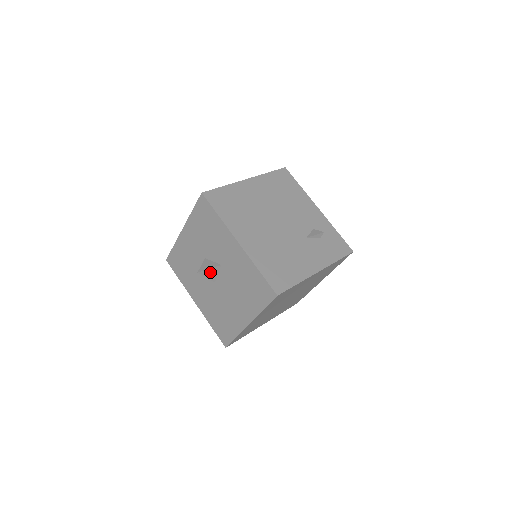
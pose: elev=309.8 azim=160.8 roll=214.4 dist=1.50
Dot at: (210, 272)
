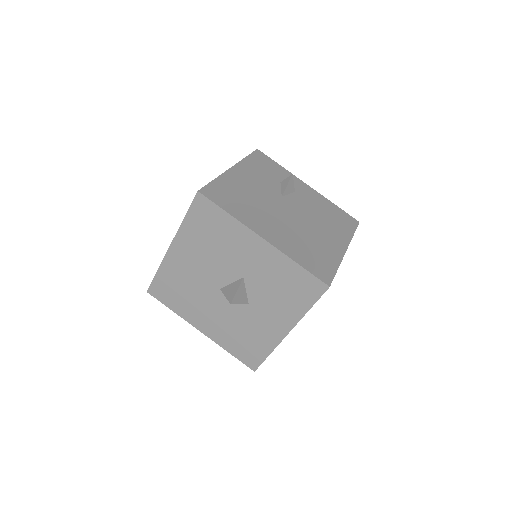
Dot at: occluded
